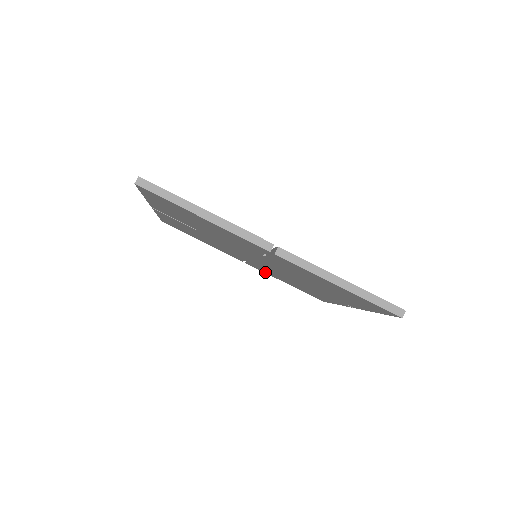
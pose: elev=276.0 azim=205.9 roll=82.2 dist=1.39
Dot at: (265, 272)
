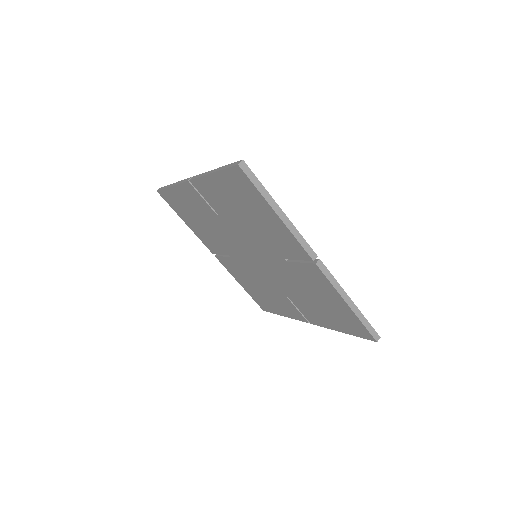
Dot at: (230, 270)
